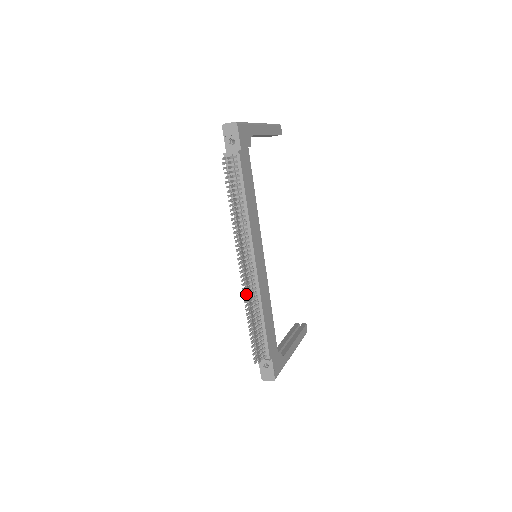
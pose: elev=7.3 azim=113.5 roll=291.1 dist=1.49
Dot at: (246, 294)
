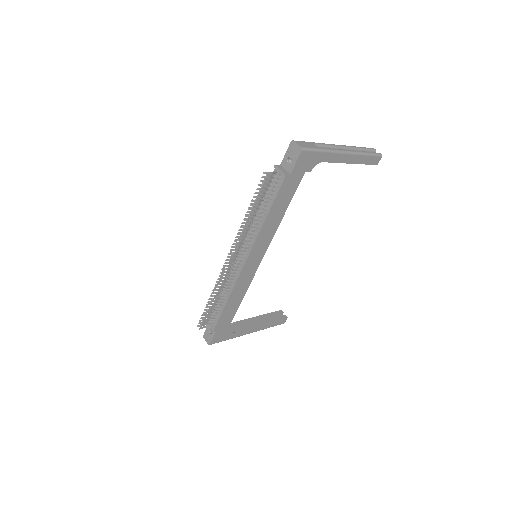
Dot at: occluded
